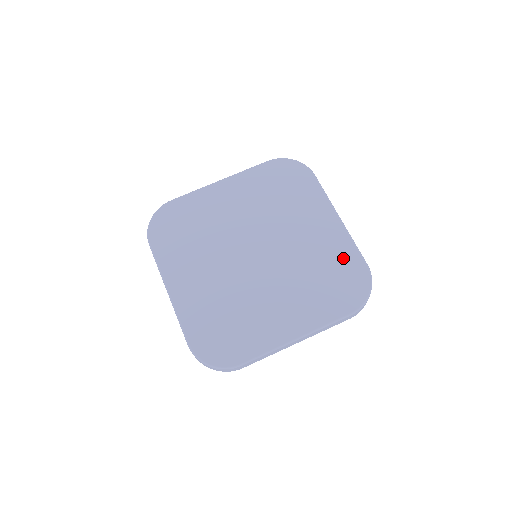
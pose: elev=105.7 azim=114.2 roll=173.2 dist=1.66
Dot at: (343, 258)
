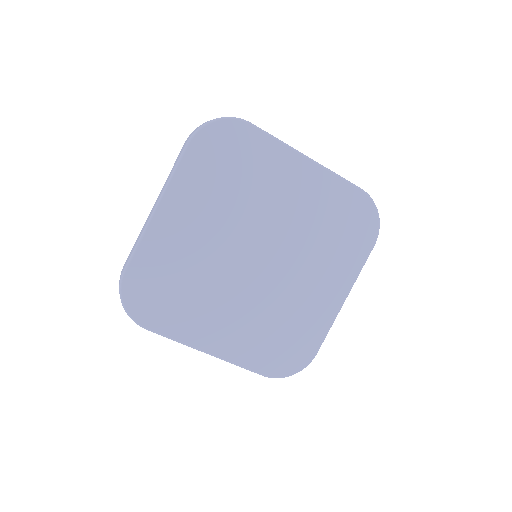
Dot at: (309, 333)
